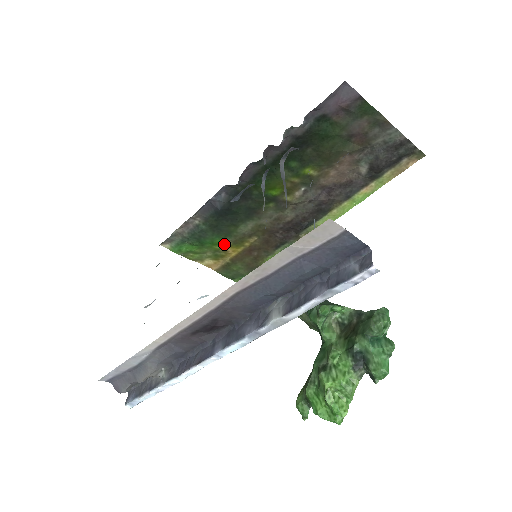
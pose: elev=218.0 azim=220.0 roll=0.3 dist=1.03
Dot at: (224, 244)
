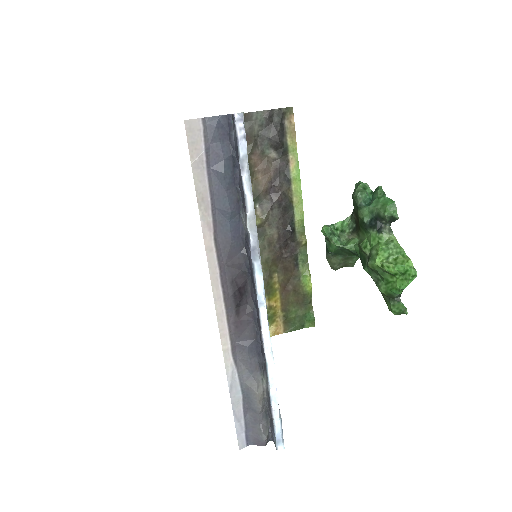
Dot at: occluded
